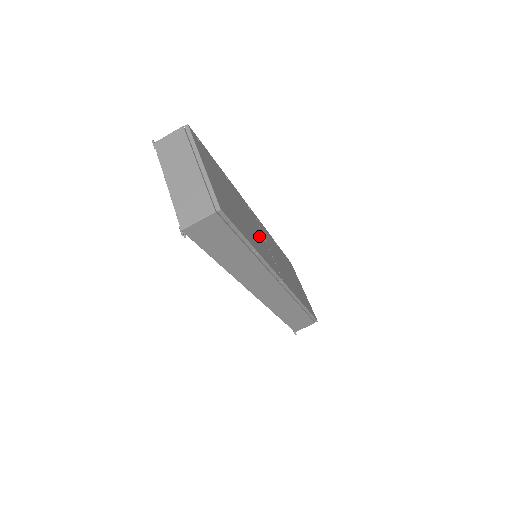
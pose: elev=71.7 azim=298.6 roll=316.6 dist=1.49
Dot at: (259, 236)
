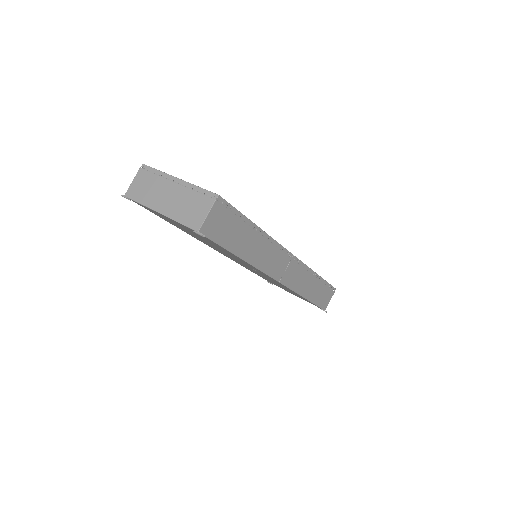
Dot at: occluded
